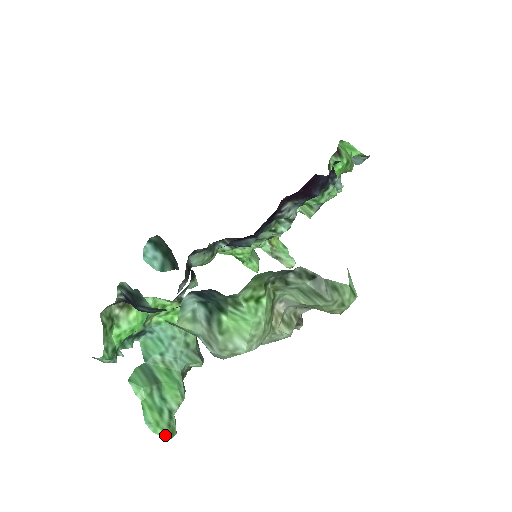
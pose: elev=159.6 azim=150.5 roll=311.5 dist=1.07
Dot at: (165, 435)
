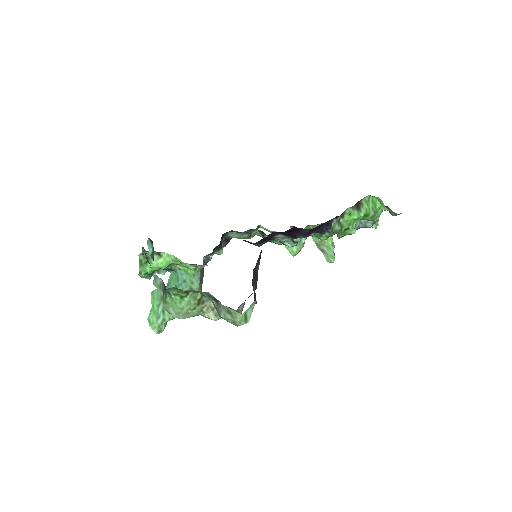
Dot at: (155, 330)
